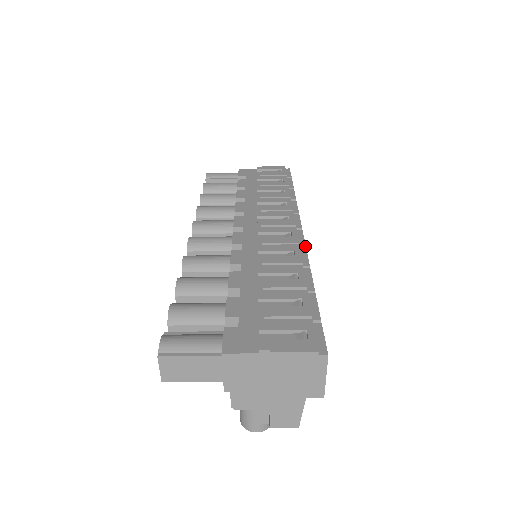
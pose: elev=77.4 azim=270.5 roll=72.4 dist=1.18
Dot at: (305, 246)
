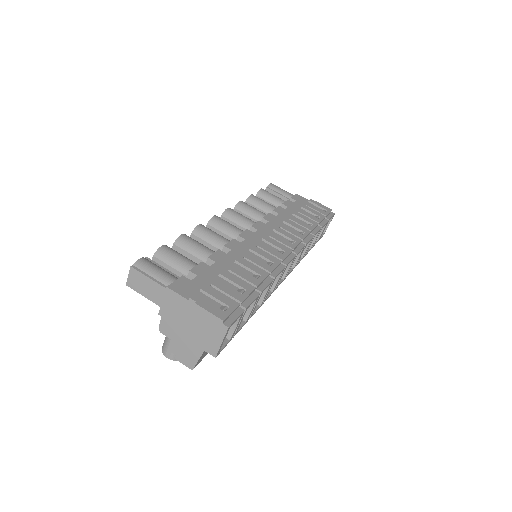
Dot at: (286, 265)
